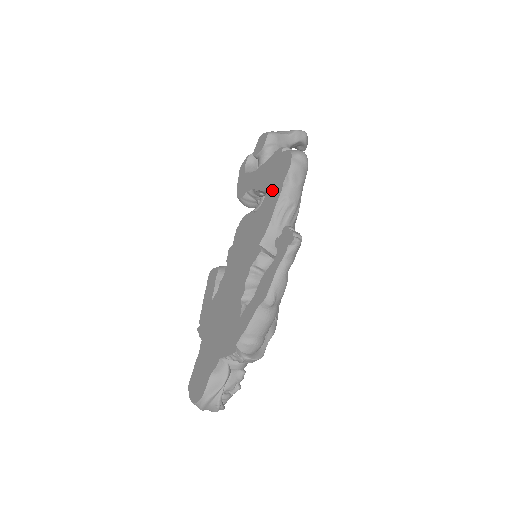
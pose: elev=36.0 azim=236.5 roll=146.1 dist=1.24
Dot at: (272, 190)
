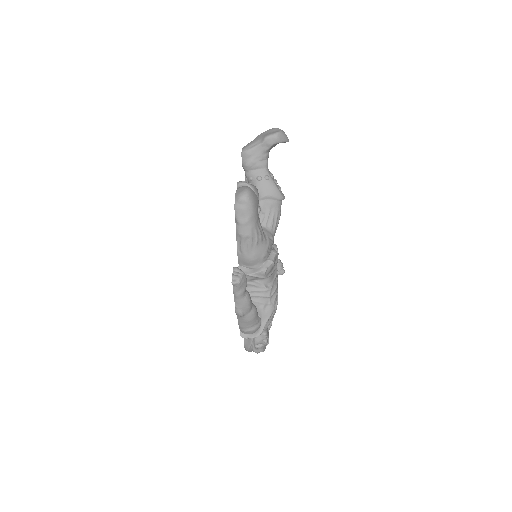
Dot at: occluded
